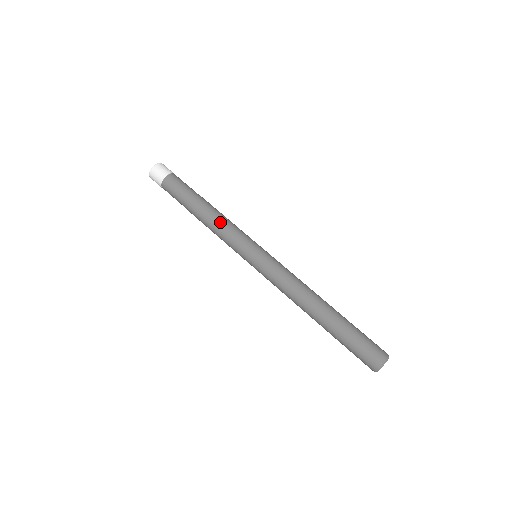
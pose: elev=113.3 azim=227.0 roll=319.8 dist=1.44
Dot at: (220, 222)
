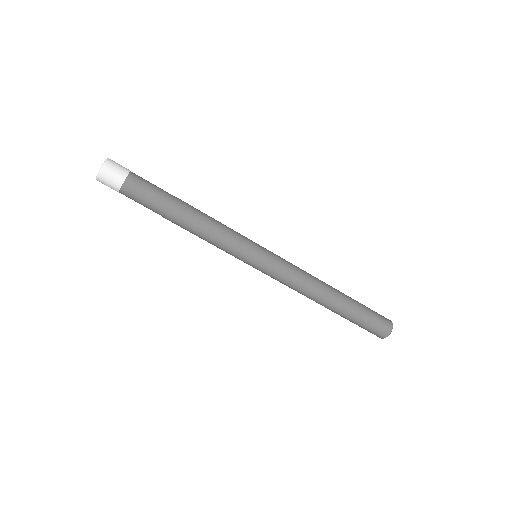
Dot at: (206, 238)
